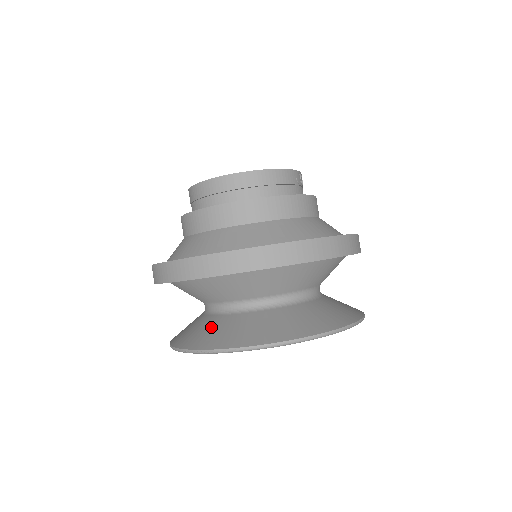
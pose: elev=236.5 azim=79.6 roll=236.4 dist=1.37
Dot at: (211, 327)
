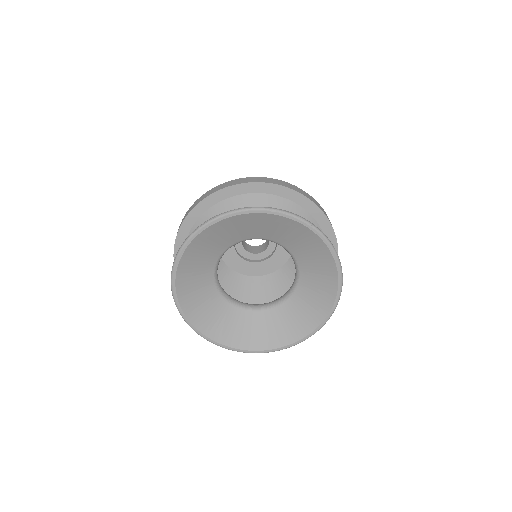
Dot at: occluded
